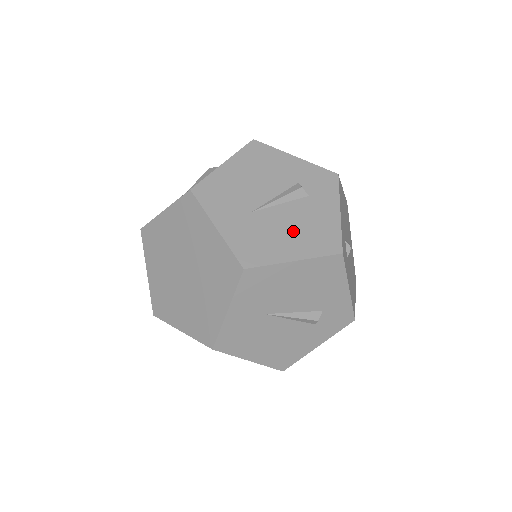
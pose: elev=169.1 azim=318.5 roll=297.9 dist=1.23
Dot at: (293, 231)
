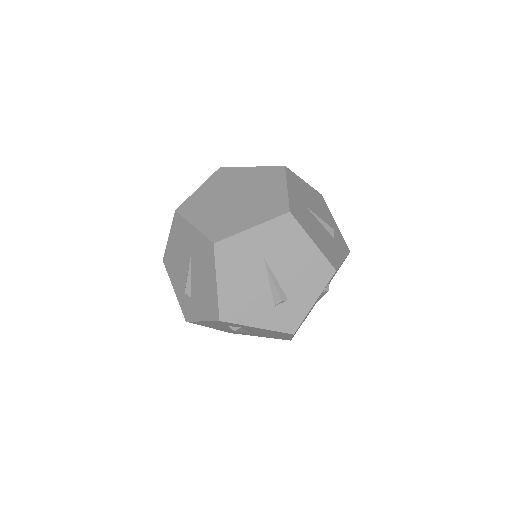
Dot at: occluded
